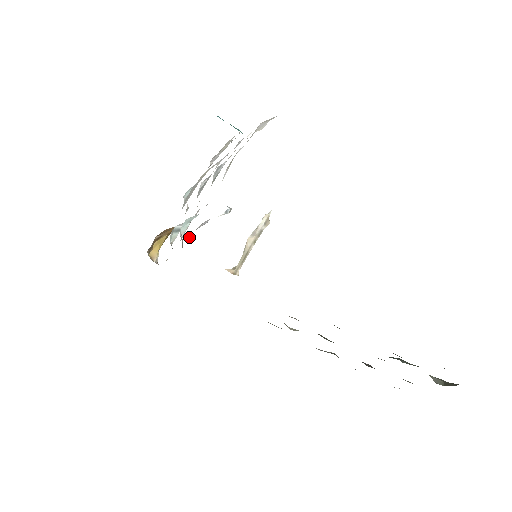
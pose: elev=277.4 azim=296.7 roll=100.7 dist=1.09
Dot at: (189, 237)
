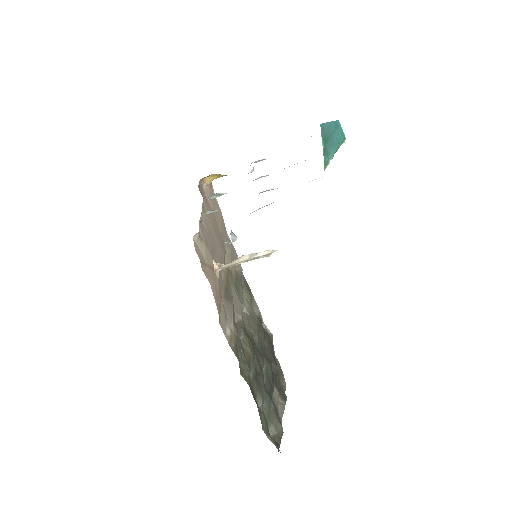
Dot at: occluded
